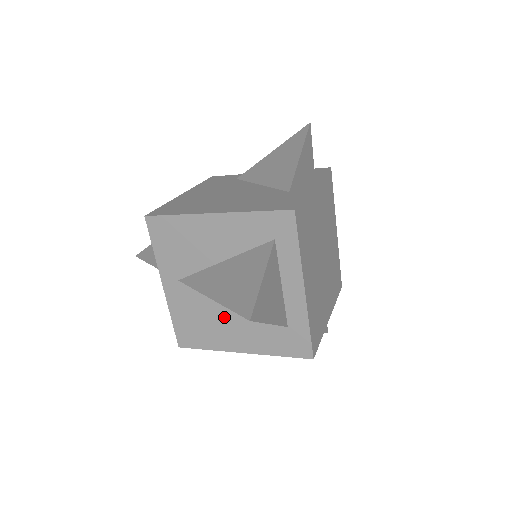
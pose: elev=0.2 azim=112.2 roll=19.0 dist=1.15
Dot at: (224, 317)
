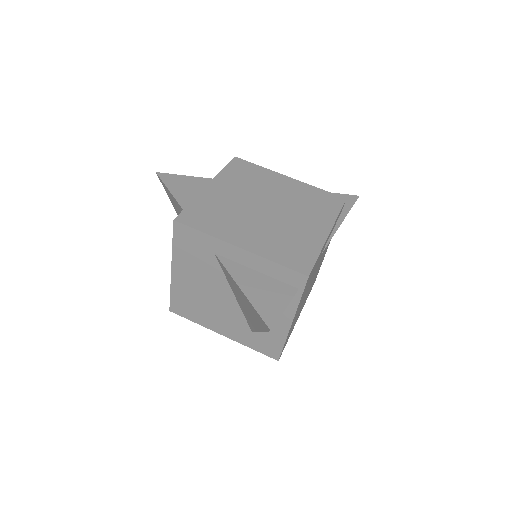
Dot at: occluded
